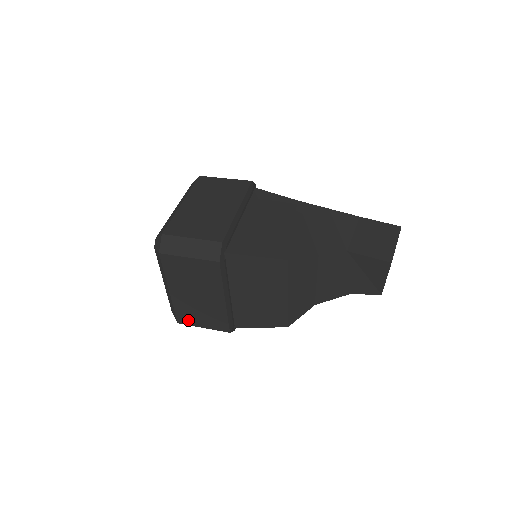
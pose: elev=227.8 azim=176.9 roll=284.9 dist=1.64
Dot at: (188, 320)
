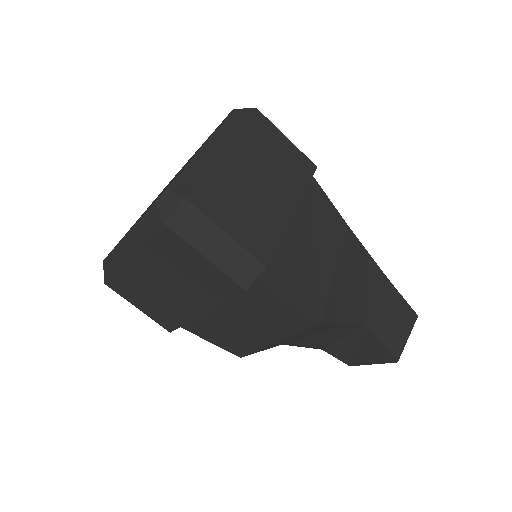
Dot at: (124, 291)
